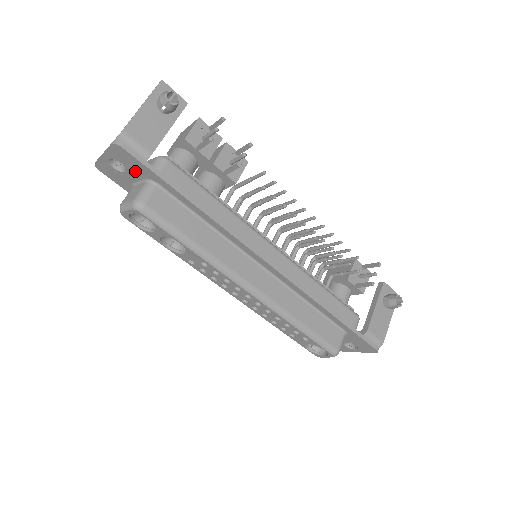
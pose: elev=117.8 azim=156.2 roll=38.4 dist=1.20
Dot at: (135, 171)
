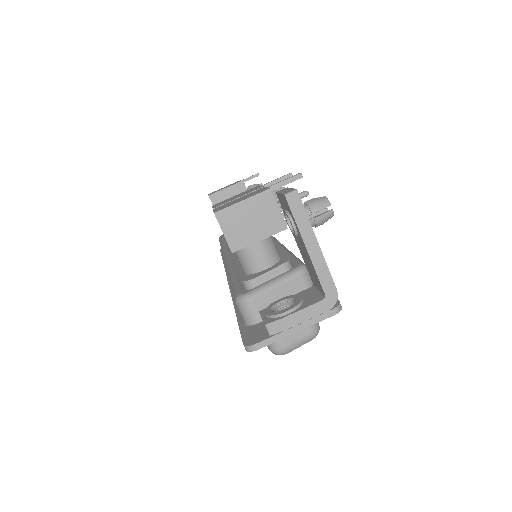
Dot at: occluded
